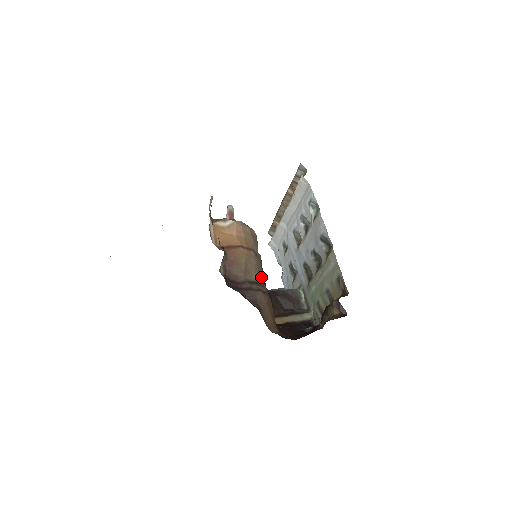
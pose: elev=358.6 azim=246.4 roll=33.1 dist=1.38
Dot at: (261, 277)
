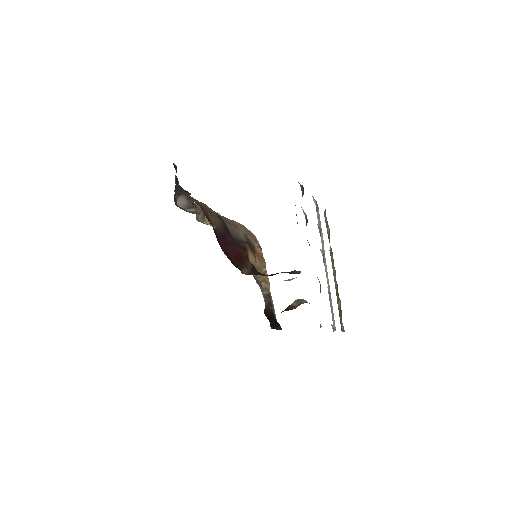
Dot at: (224, 221)
